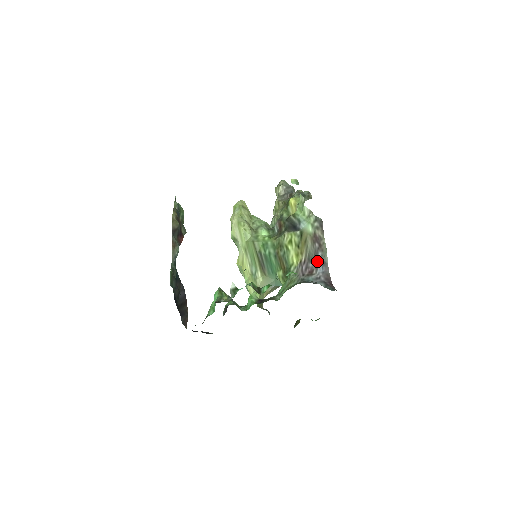
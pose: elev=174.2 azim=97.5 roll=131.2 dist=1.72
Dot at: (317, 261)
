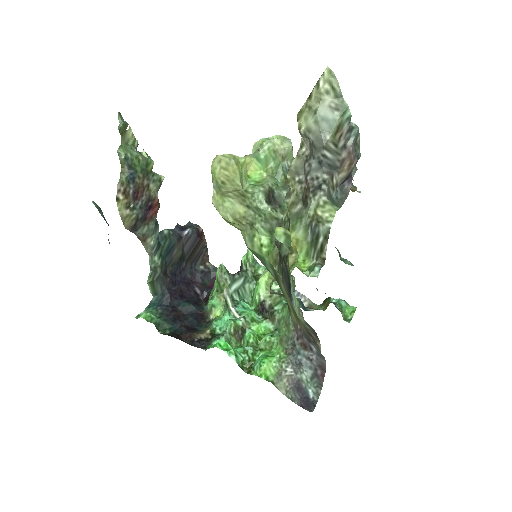
Dot at: (312, 346)
